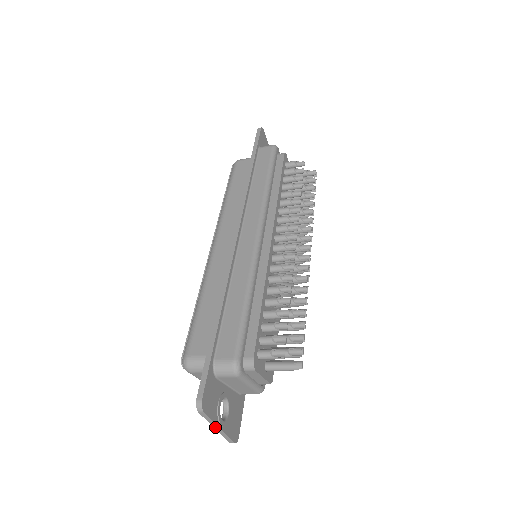
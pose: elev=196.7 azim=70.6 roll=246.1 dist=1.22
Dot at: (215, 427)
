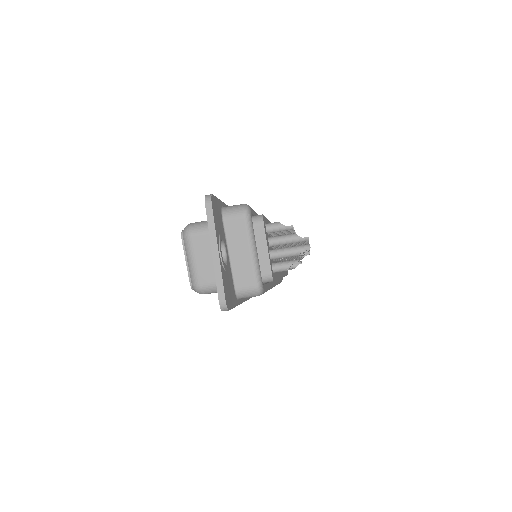
Dot at: (213, 248)
